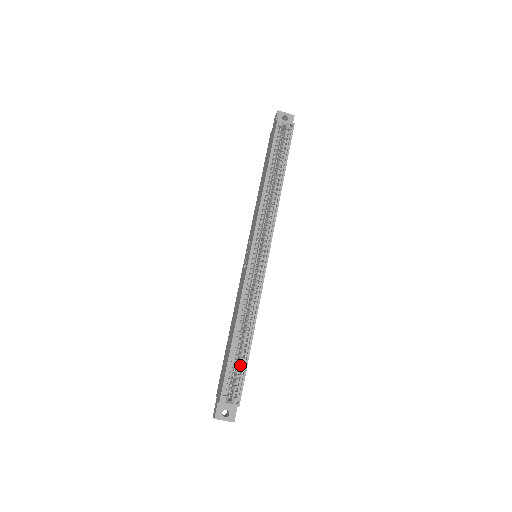
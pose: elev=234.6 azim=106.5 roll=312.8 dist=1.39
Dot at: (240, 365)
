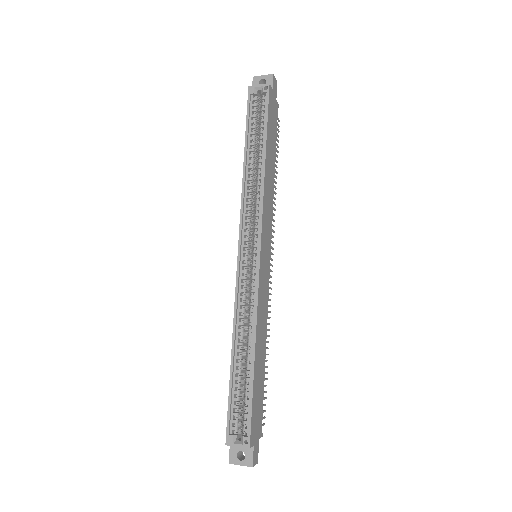
Dot at: (245, 394)
